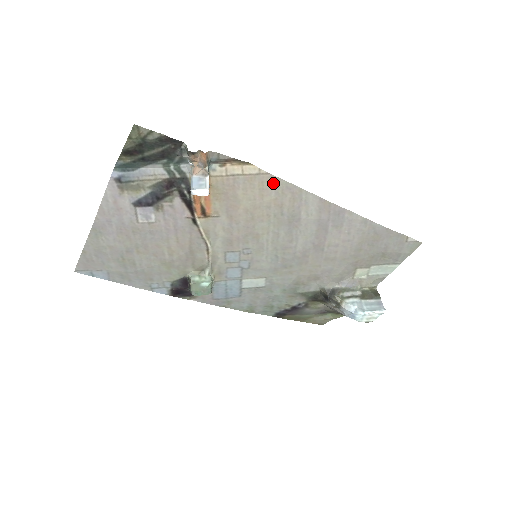
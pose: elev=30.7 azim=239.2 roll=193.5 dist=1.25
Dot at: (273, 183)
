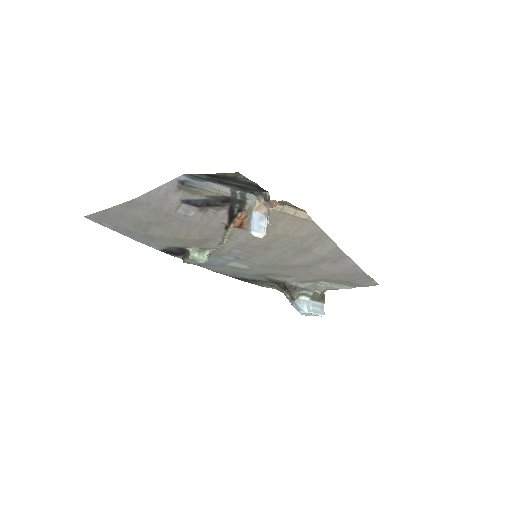
Dot at: (312, 228)
